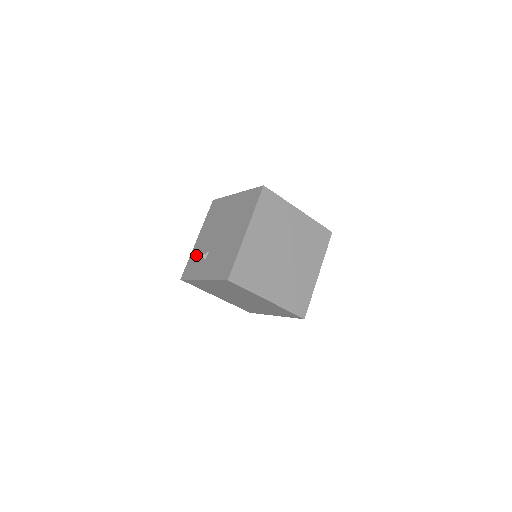
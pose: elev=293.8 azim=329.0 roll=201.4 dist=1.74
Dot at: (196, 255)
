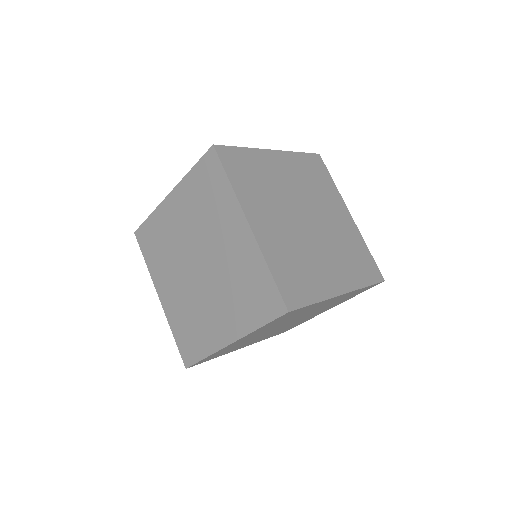
Dot at: occluded
